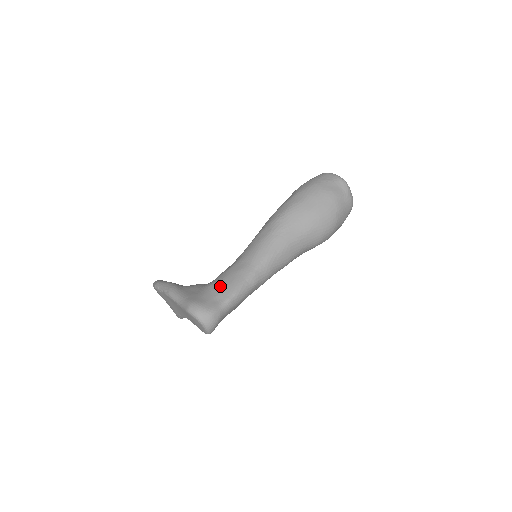
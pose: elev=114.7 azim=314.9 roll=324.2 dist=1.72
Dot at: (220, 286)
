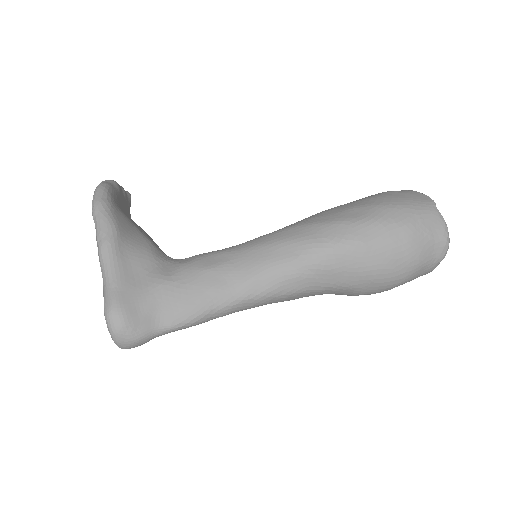
Dot at: (174, 297)
